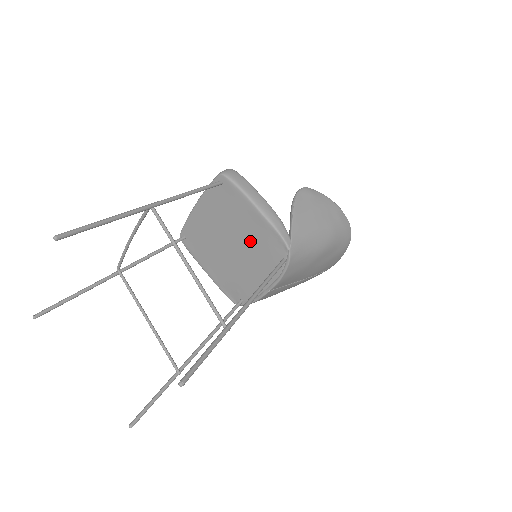
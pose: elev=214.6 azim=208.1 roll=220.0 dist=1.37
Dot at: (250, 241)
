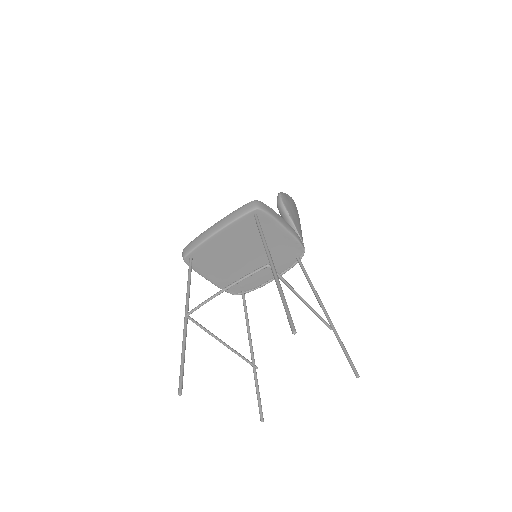
Dot at: occluded
